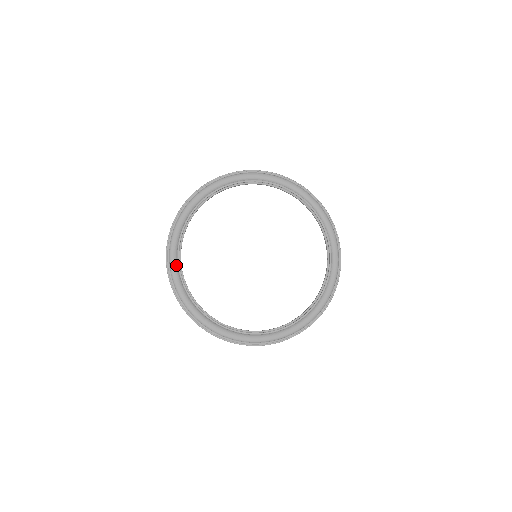
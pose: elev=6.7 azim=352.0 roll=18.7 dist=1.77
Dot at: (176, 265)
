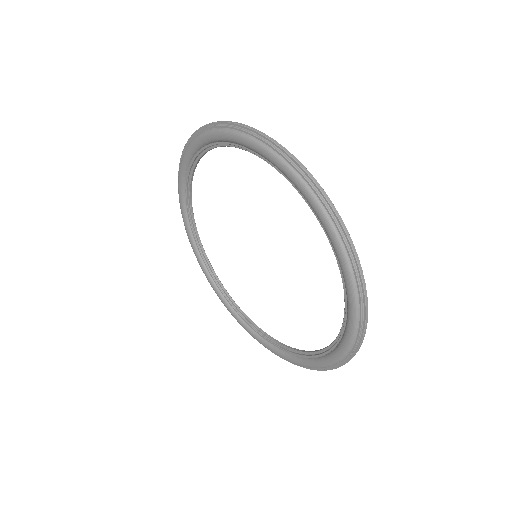
Dot at: (183, 203)
